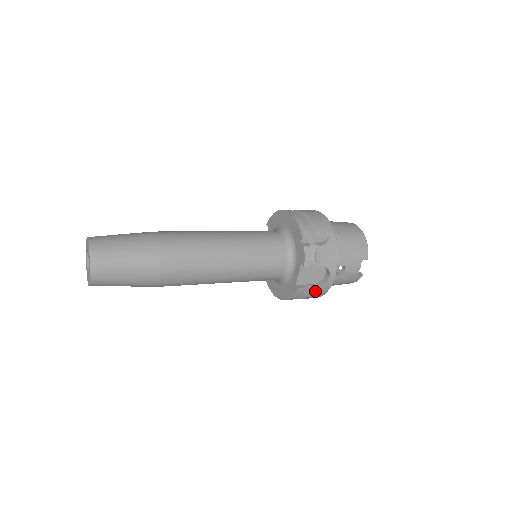
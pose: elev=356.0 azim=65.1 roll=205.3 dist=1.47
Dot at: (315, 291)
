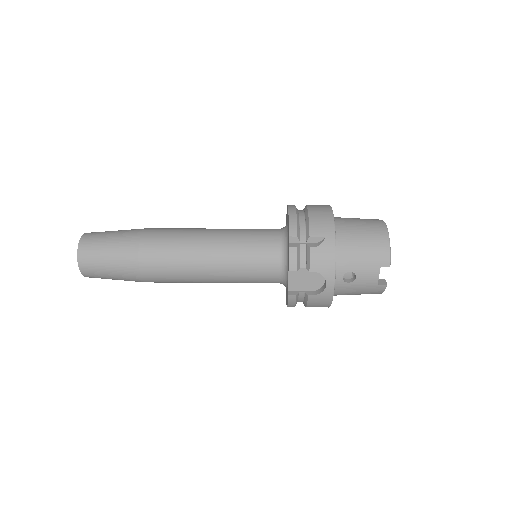
Dot at: (314, 300)
